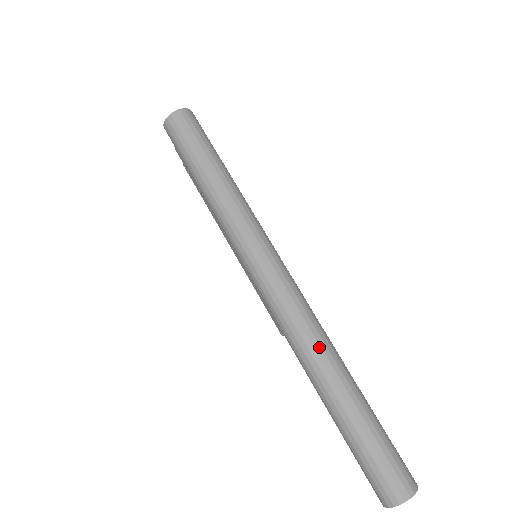
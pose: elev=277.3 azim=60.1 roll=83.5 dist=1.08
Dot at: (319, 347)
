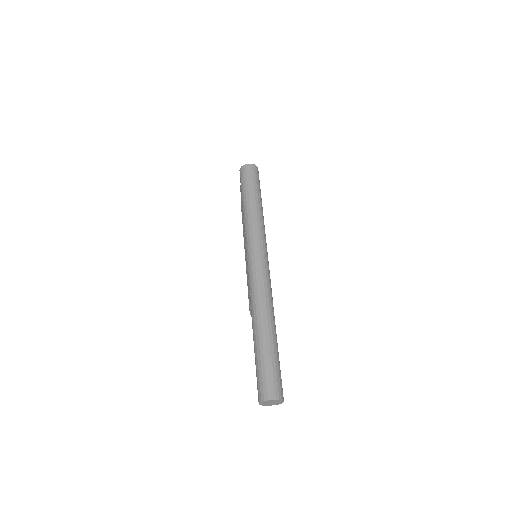
Dot at: (265, 303)
